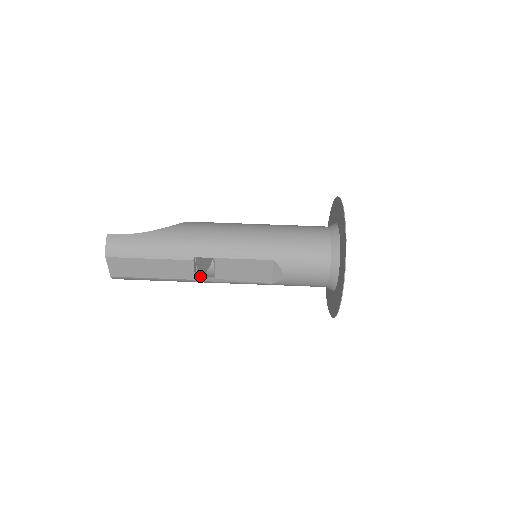
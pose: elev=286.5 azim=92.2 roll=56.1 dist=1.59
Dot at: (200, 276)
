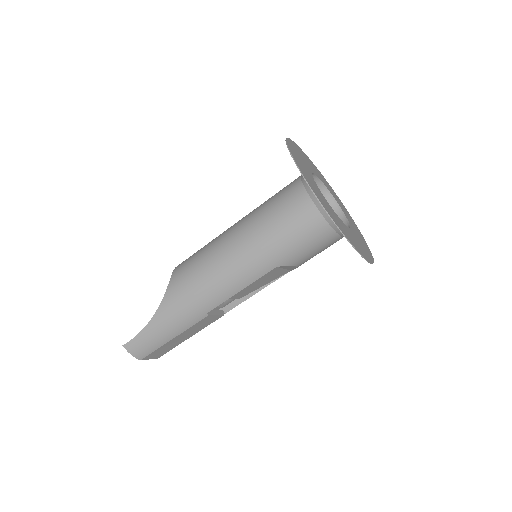
Dot at: occluded
